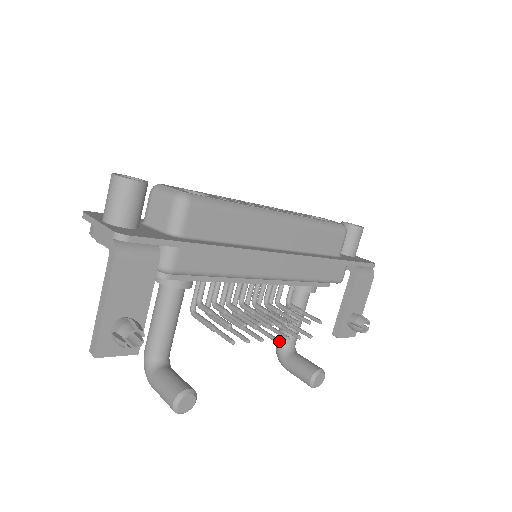
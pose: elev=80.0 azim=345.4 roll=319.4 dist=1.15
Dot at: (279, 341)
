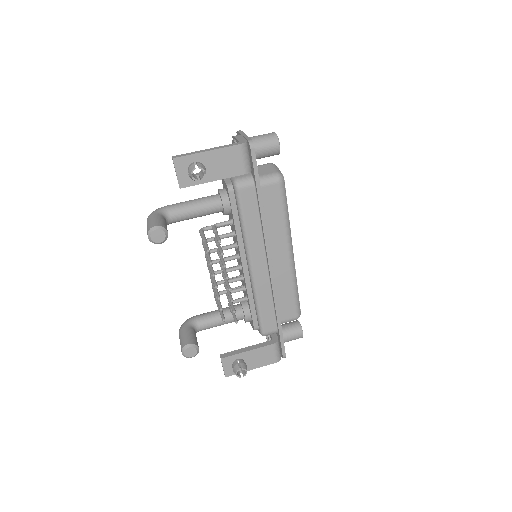
Dot at: (197, 316)
